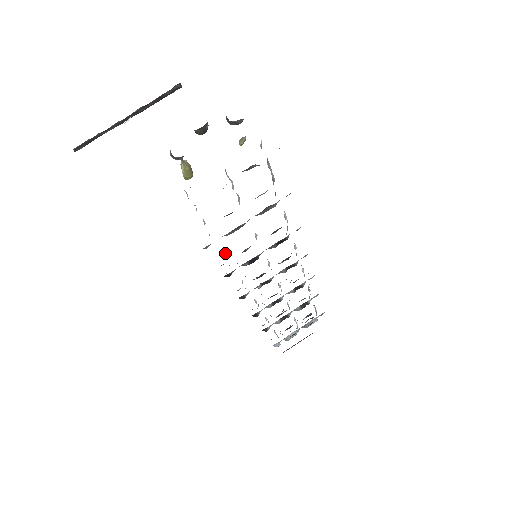
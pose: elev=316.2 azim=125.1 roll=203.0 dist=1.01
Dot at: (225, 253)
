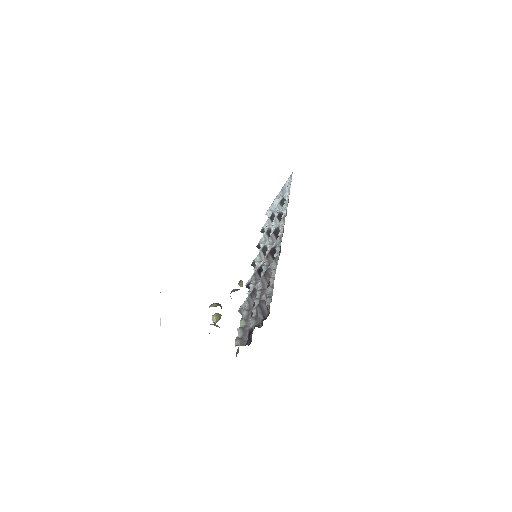
Dot at: occluded
